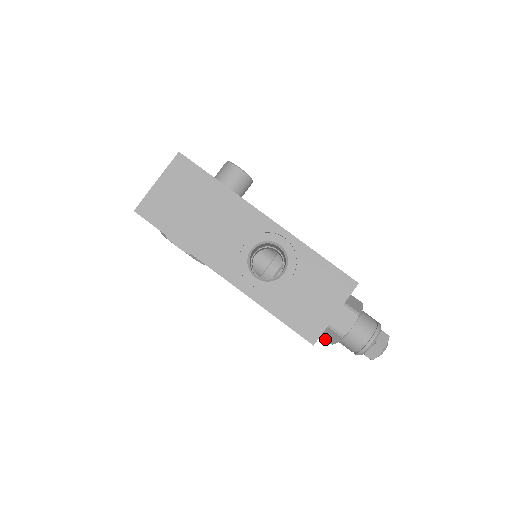
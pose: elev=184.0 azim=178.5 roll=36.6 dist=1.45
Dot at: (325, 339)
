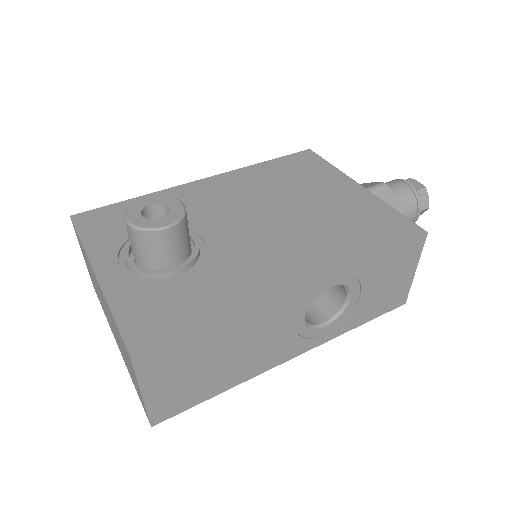
Dot at: occluded
